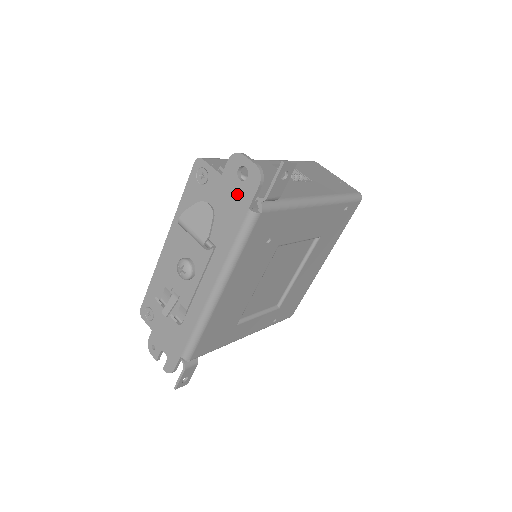
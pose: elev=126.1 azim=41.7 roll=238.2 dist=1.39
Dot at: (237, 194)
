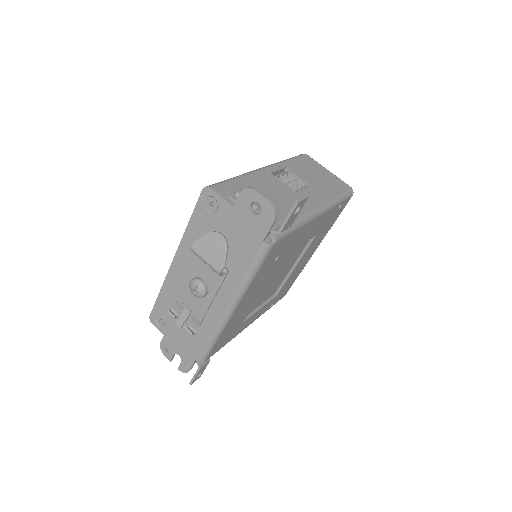
Dot at: (250, 226)
